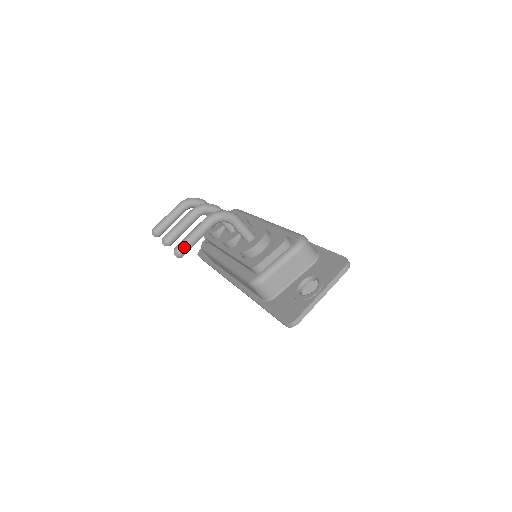
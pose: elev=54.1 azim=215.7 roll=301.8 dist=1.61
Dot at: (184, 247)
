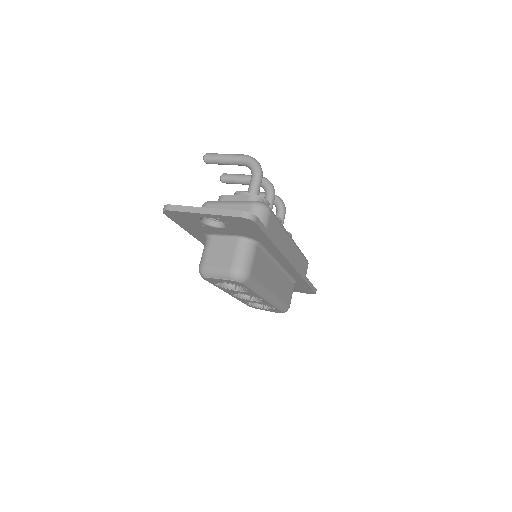
Dot at: (212, 154)
